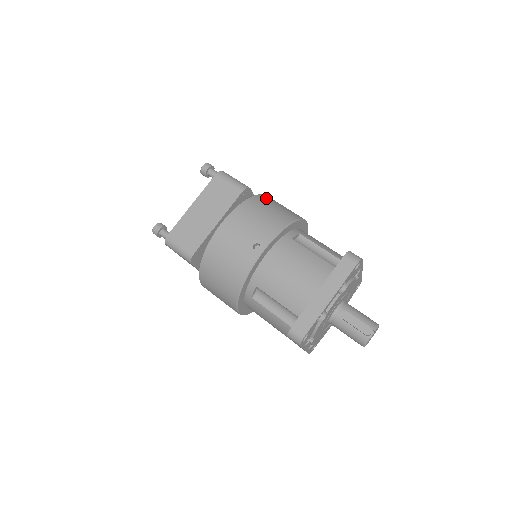
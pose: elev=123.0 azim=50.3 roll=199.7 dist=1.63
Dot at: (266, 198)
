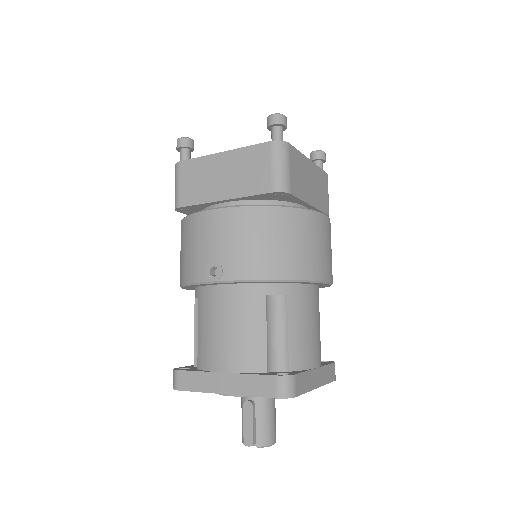
Dot at: (298, 220)
